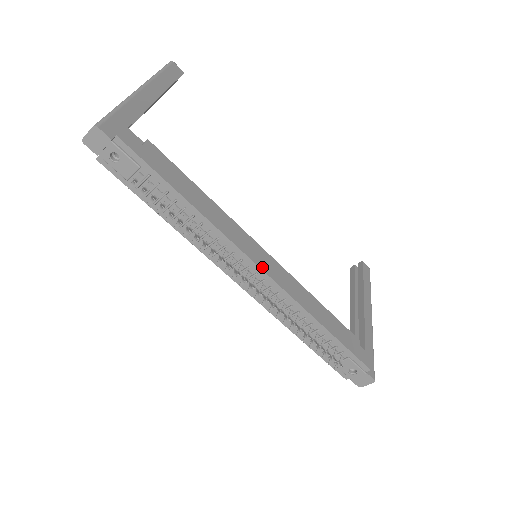
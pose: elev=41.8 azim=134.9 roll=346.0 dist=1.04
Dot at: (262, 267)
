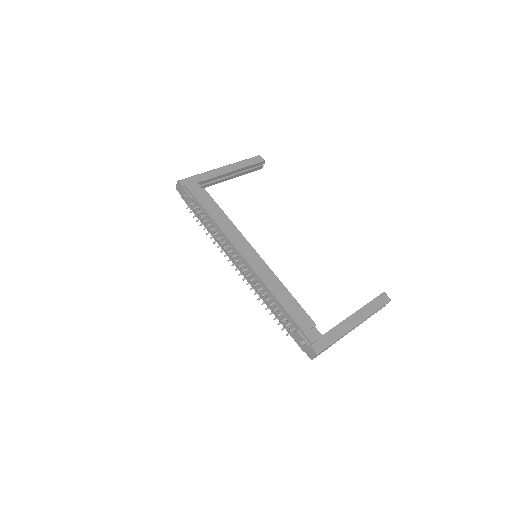
Dot at: (245, 257)
